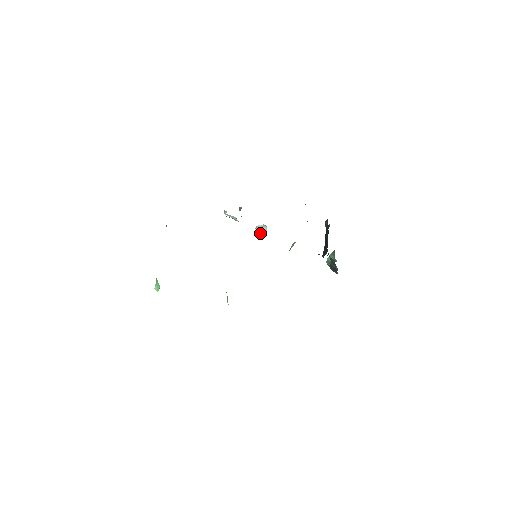
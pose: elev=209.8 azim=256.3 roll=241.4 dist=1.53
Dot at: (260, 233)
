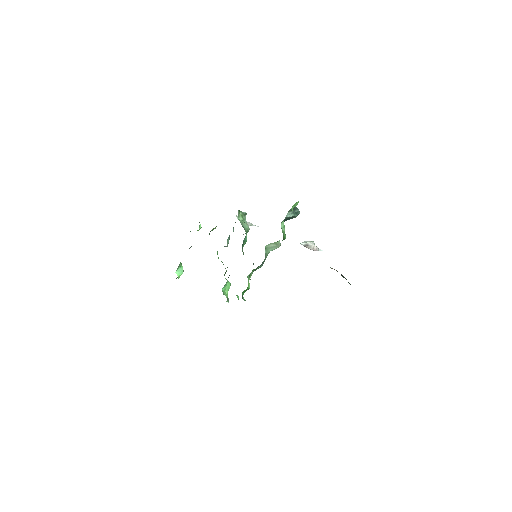
Dot at: occluded
